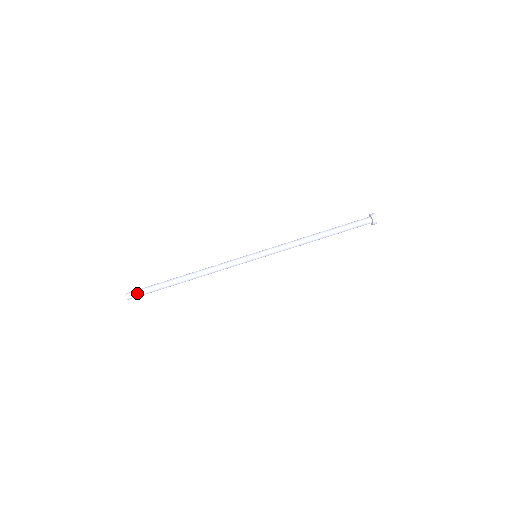
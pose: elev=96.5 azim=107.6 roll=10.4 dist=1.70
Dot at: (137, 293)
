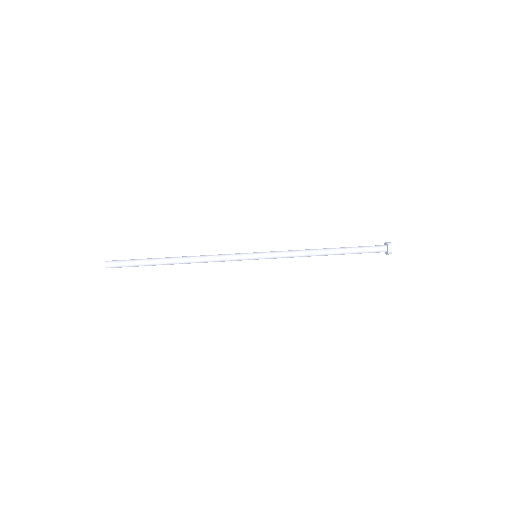
Dot at: (119, 260)
